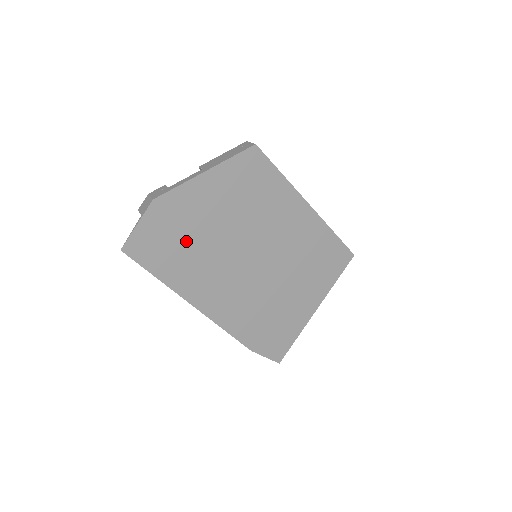
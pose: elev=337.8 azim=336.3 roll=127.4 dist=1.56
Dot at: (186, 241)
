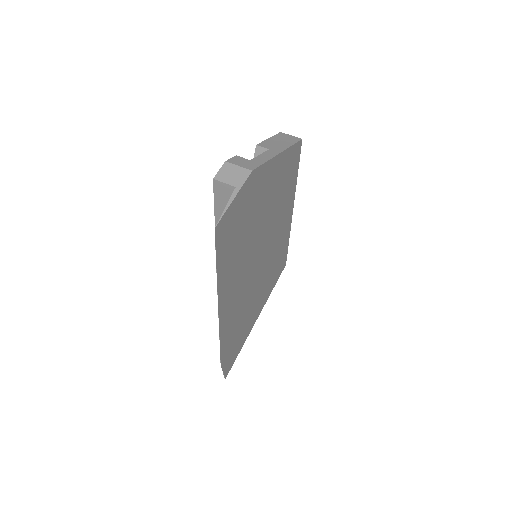
Dot at: (245, 229)
